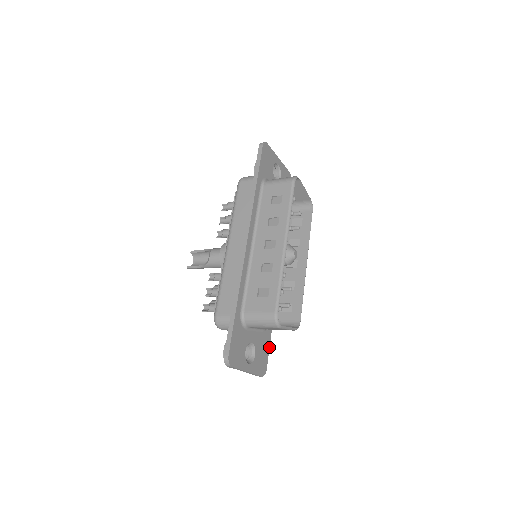
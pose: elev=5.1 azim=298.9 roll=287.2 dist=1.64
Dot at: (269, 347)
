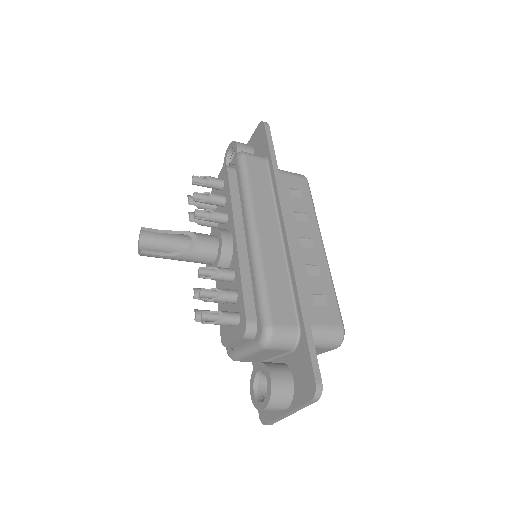
Dot at: occluded
